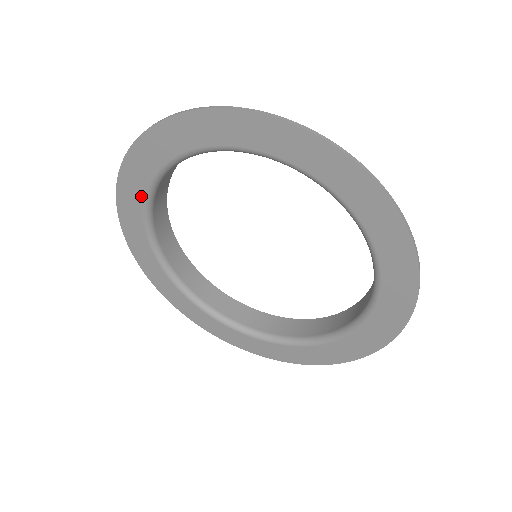
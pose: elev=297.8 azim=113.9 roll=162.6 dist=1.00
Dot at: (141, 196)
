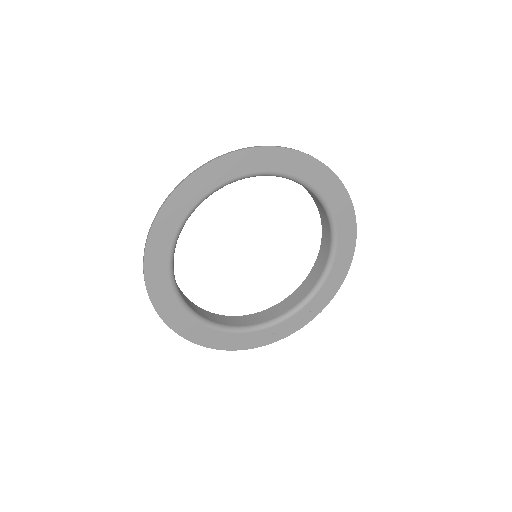
Dot at: (168, 284)
